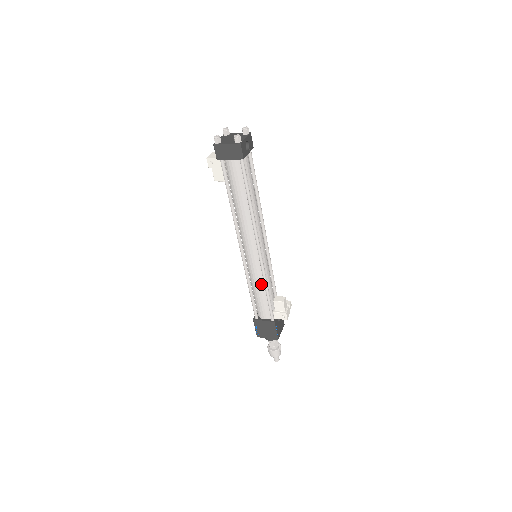
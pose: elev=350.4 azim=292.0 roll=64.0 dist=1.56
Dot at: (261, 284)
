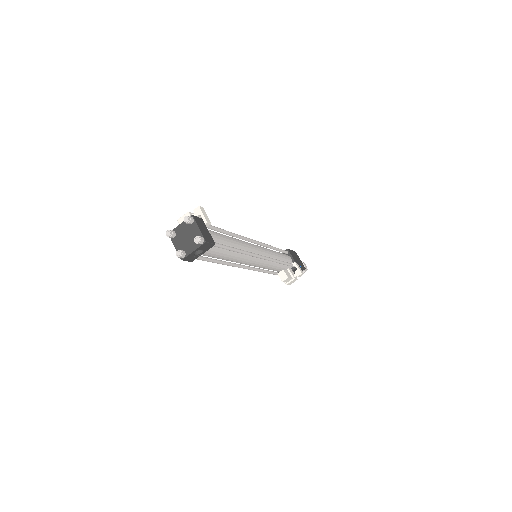
Dot at: occluded
